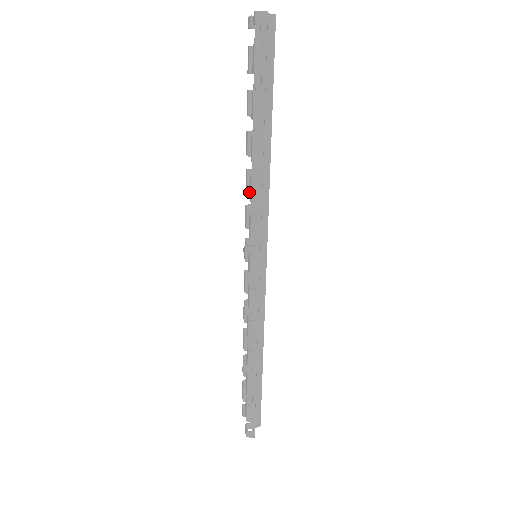
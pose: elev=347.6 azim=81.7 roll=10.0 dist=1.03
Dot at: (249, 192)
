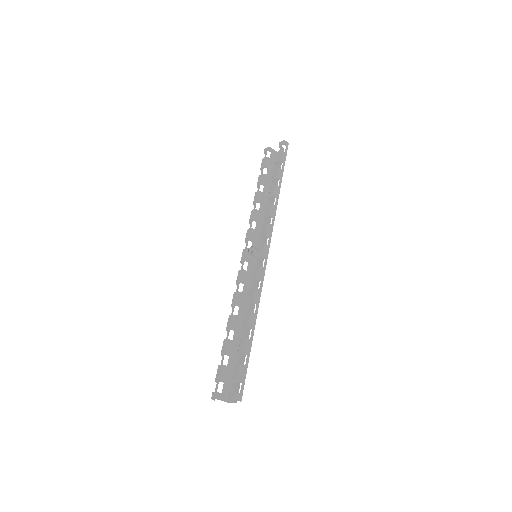
Dot at: (255, 220)
